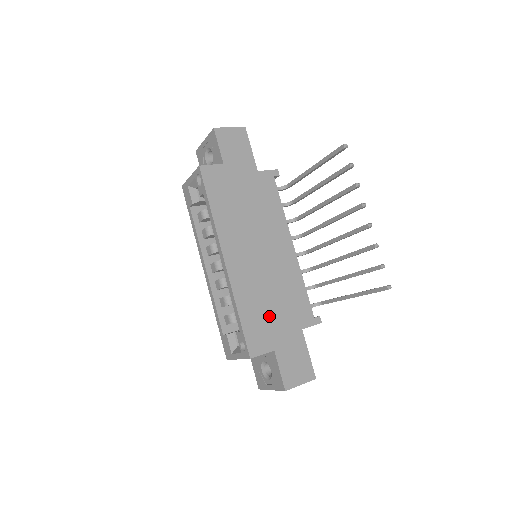
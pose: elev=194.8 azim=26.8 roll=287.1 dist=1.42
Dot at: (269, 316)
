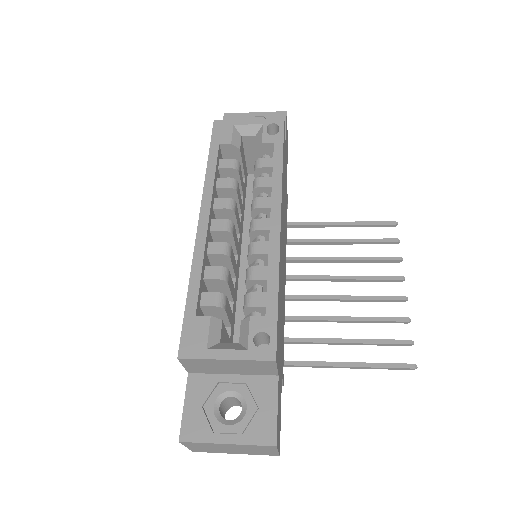
Dot at: (280, 327)
